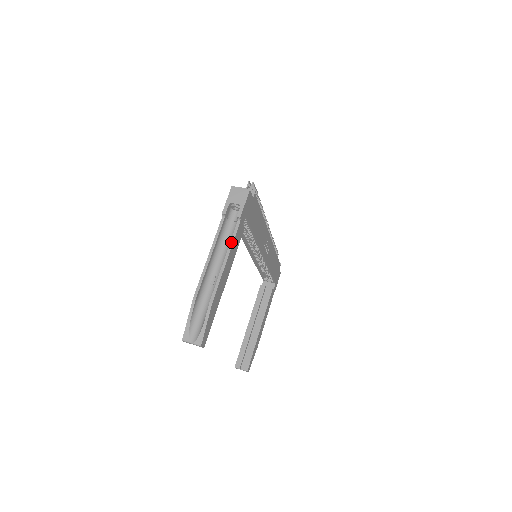
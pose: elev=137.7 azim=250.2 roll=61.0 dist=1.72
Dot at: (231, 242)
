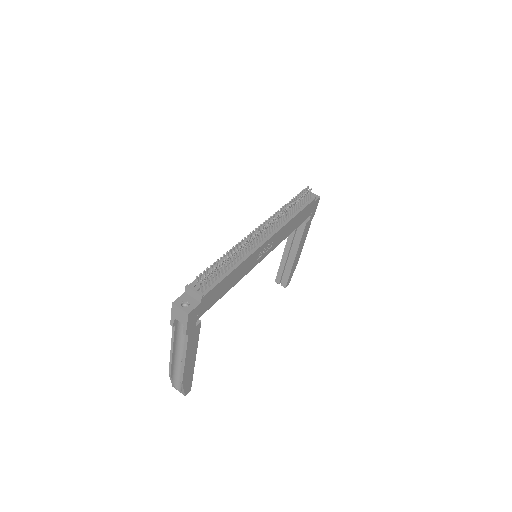
Dot at: (185, 348)
